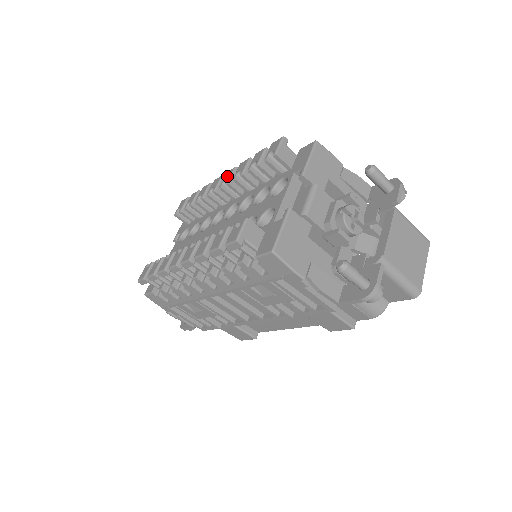
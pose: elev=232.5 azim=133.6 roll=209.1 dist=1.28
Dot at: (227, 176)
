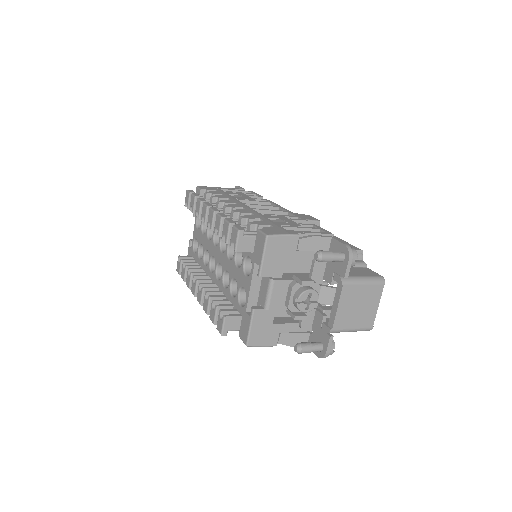
Dot at: (210, 218)
